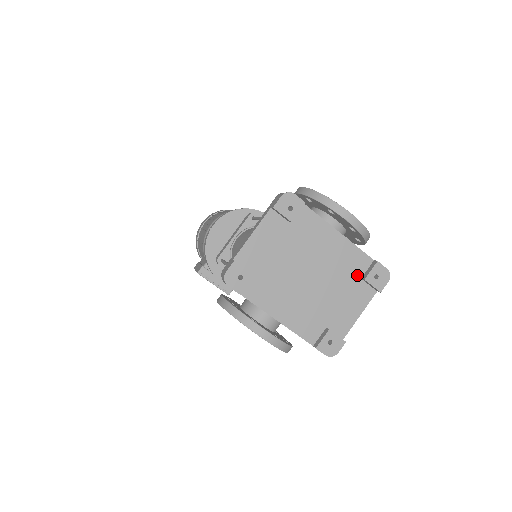
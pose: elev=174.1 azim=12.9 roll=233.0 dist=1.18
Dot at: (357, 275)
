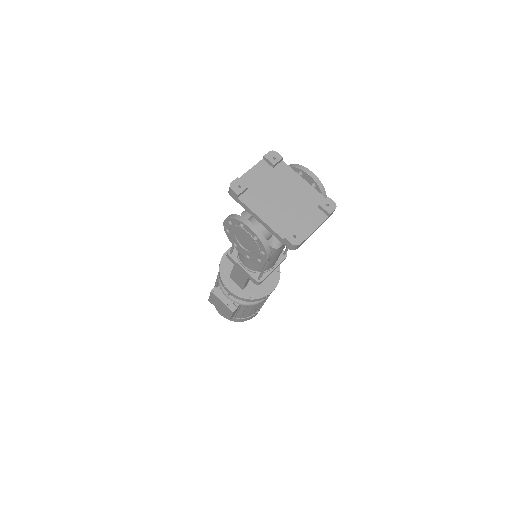
Dot at: (315, 205)
